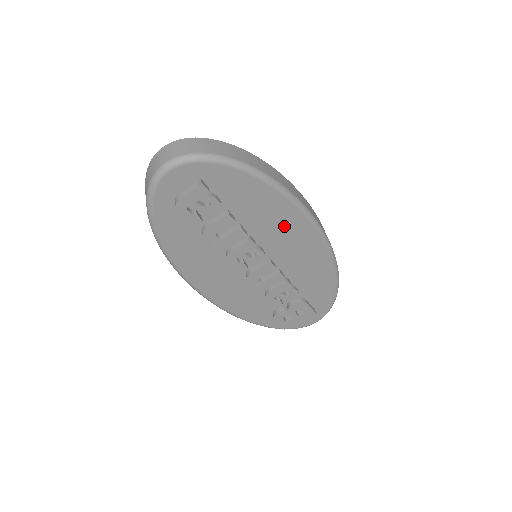
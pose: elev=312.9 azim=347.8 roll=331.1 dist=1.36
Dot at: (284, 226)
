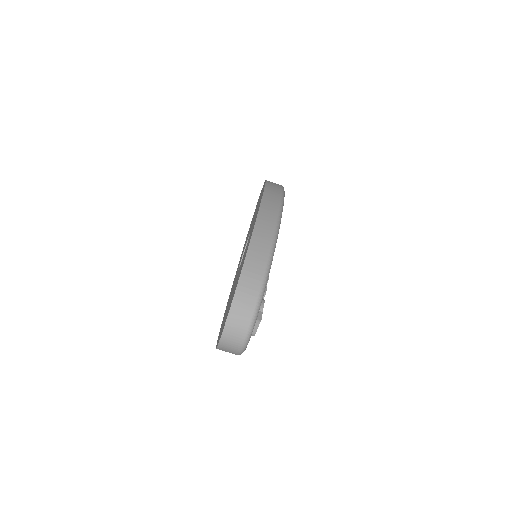
Dot at: occluded
